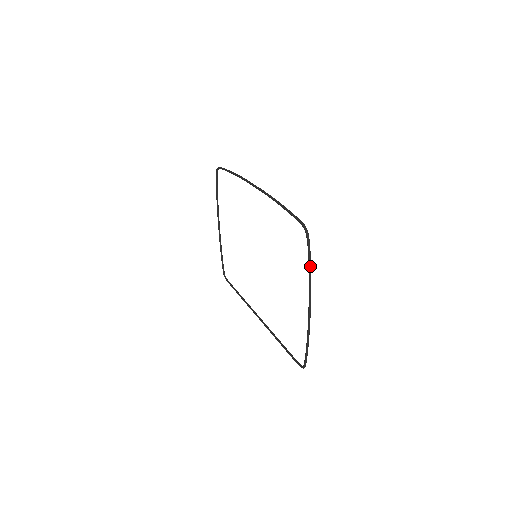
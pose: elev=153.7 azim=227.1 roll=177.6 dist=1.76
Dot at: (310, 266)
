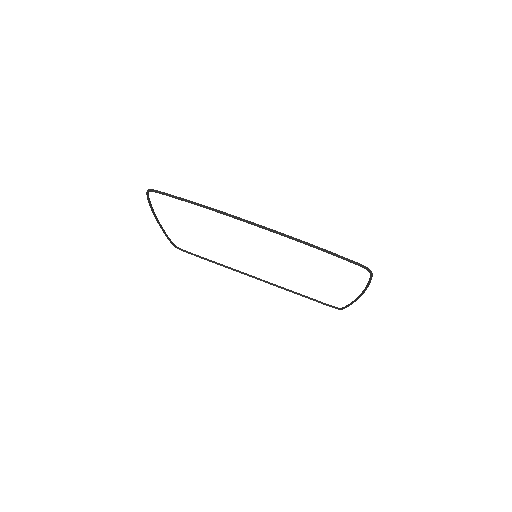
Dot at: occluded
